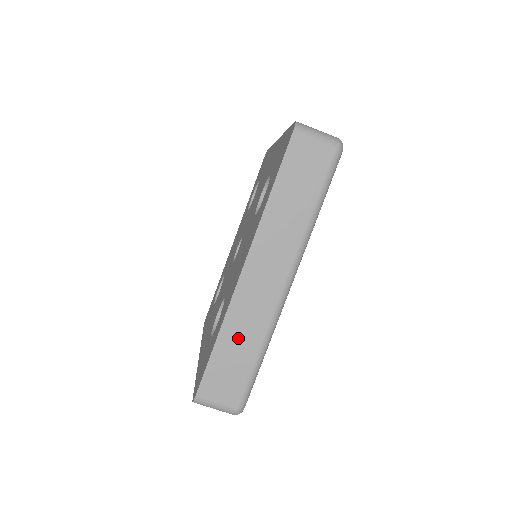
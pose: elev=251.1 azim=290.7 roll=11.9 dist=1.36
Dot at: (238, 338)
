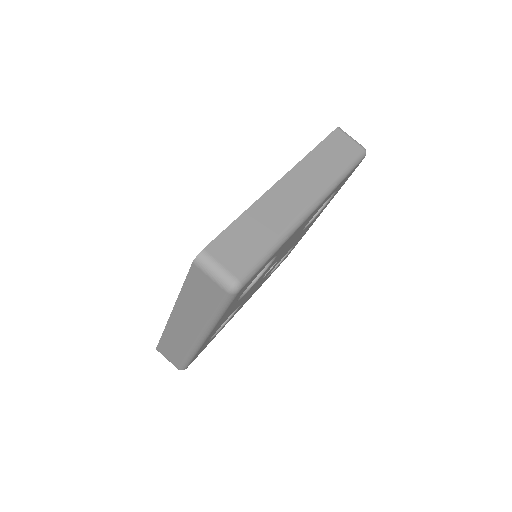
Dot at: (260, 222)
